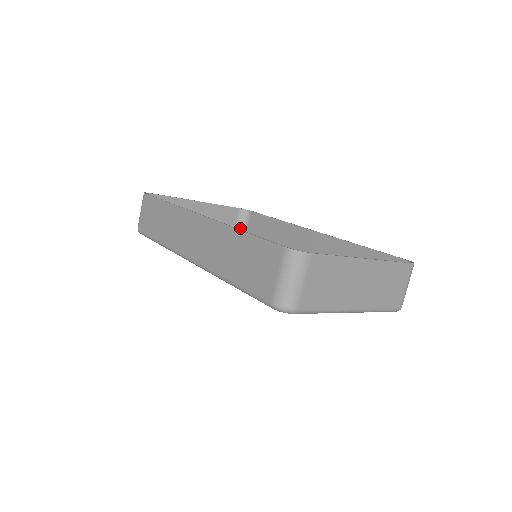
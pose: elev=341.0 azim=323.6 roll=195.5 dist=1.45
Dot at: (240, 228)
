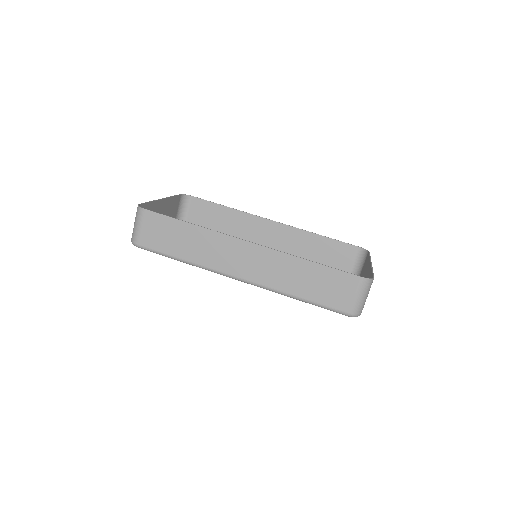
Dot at: (181, 212)
